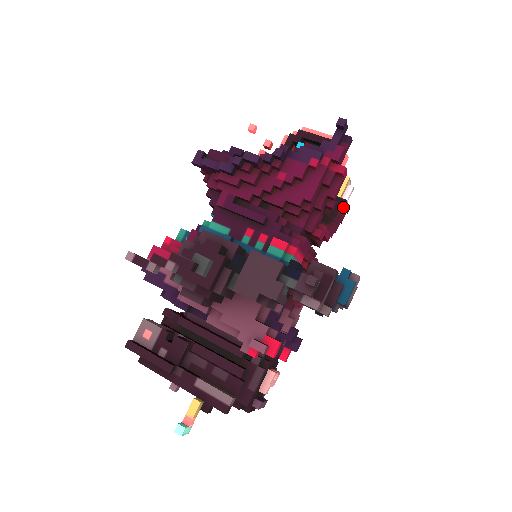
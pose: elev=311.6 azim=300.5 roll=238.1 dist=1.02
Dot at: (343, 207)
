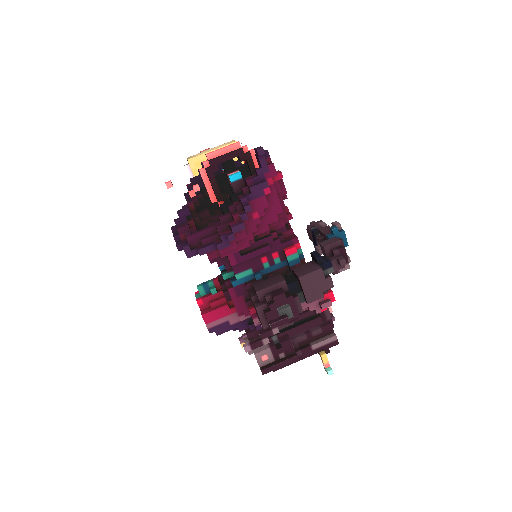
Dot at: occluded
